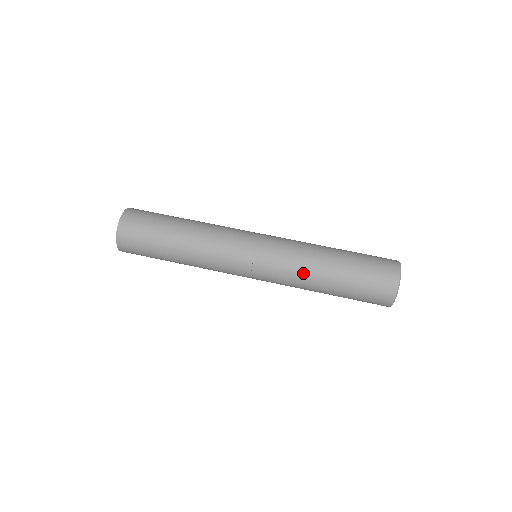
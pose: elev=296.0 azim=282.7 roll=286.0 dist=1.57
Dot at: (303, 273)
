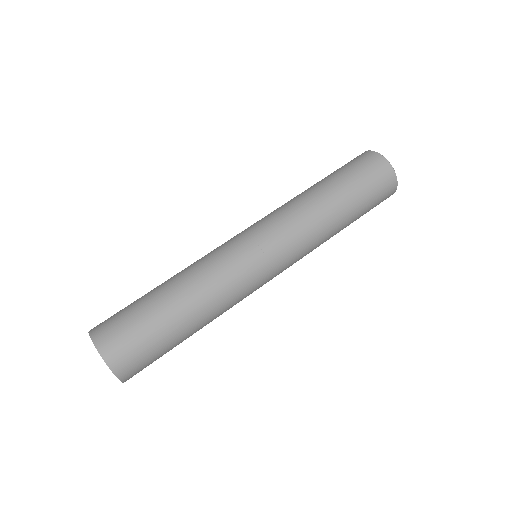
Dot at: (320, 241)
